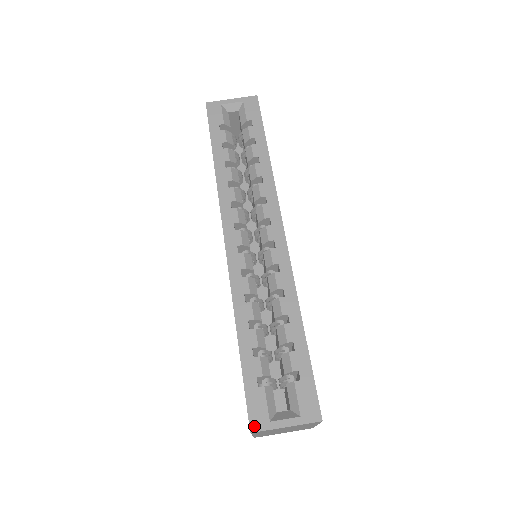
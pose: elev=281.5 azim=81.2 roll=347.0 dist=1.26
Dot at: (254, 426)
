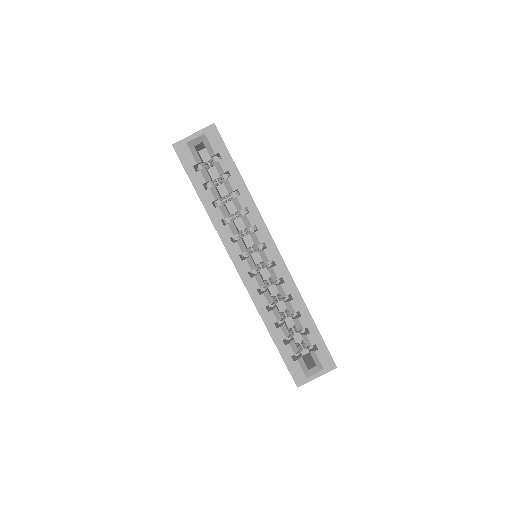
Dot at: (298, 383)
